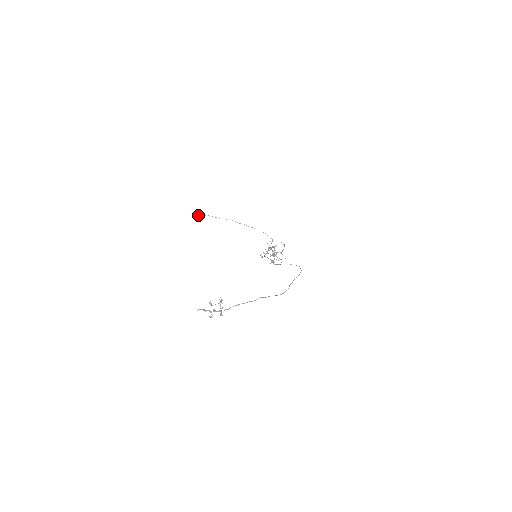
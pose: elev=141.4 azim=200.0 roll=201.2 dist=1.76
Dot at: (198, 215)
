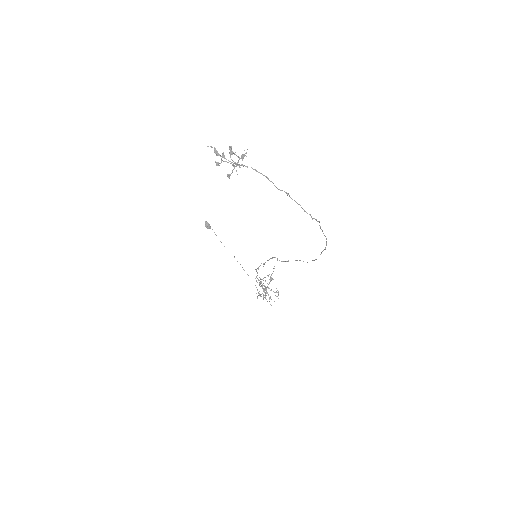
Dot at: (205, 221)
